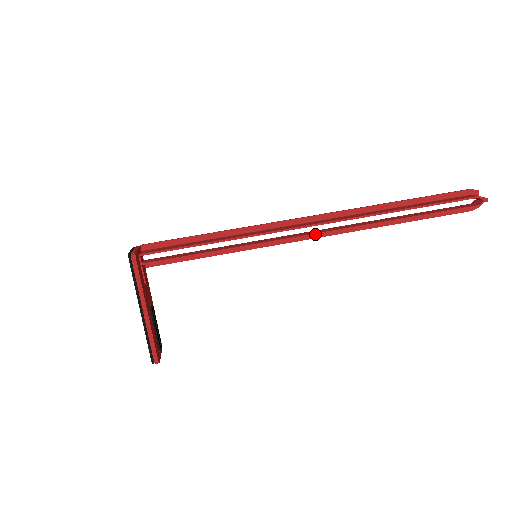
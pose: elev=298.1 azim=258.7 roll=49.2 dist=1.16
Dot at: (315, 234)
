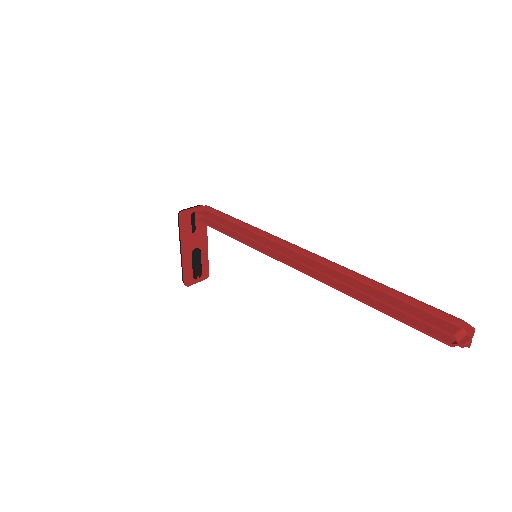
Dot at: (292, 267)
